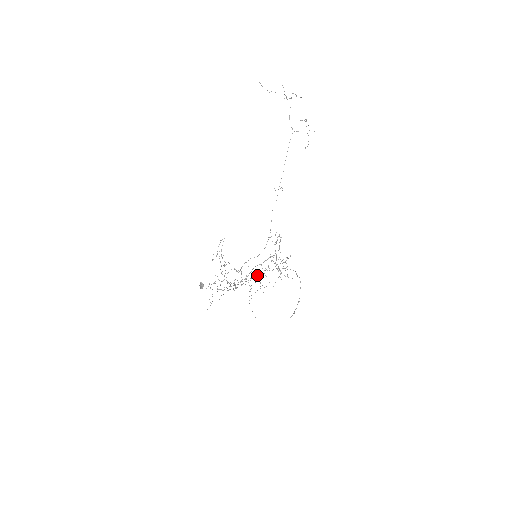
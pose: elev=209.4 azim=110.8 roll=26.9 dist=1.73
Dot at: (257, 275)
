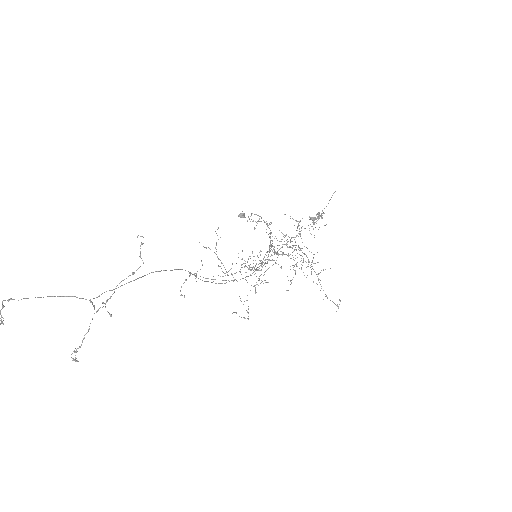
Dot at: (284, 237)
